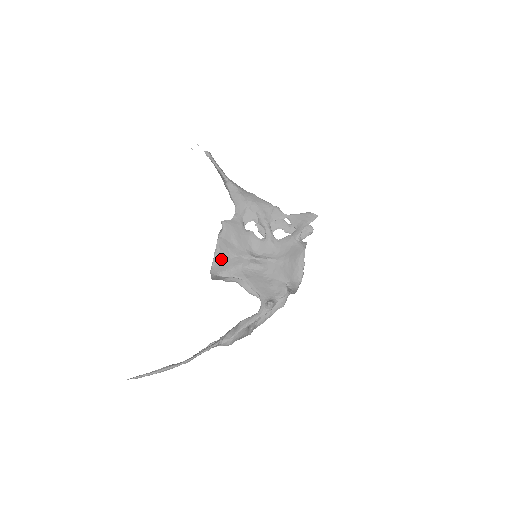
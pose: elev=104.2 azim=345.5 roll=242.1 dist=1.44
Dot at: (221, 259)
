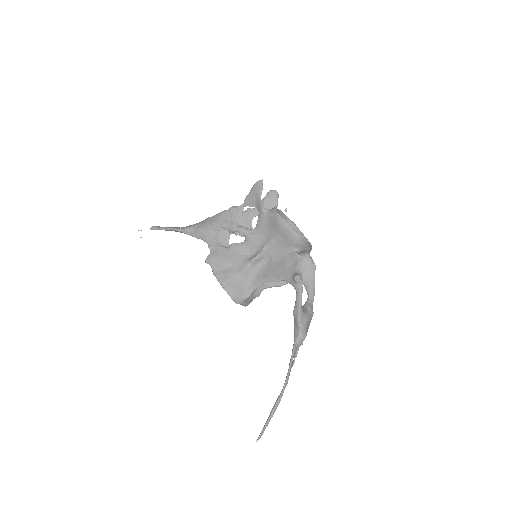
Dot at: (232, 287)
